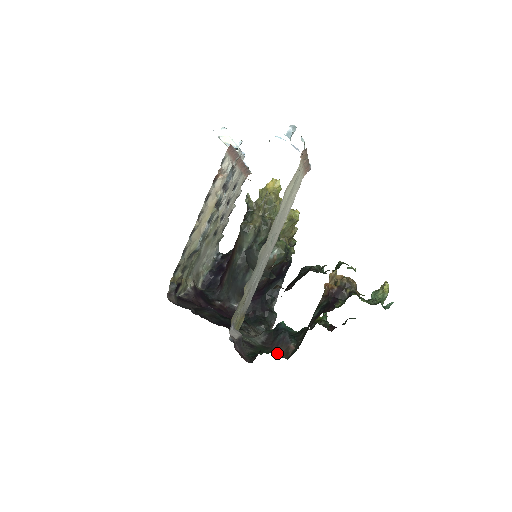
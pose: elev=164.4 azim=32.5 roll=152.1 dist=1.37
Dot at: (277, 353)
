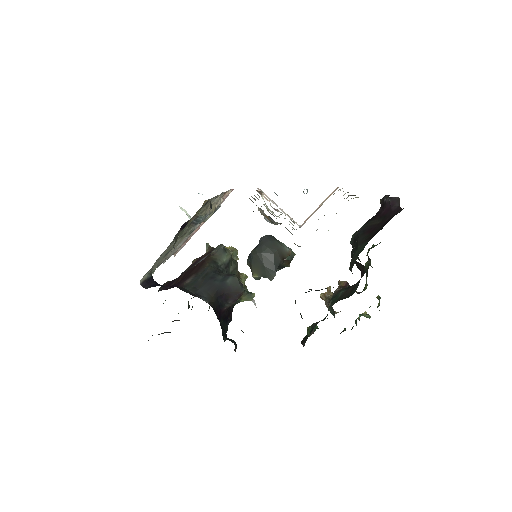
Dot at: occluded
